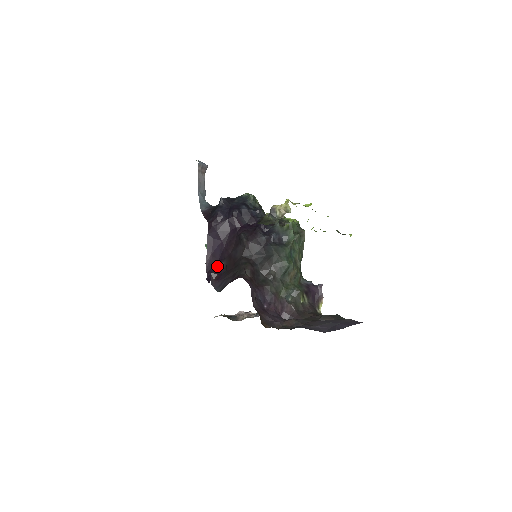
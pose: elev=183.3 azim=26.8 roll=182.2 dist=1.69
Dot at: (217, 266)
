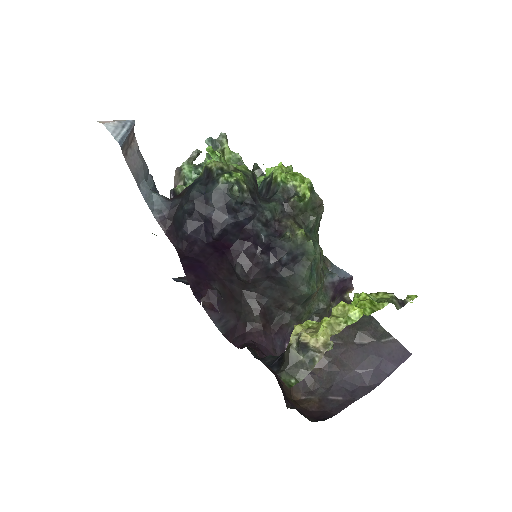
Dot at: (205, 287)
